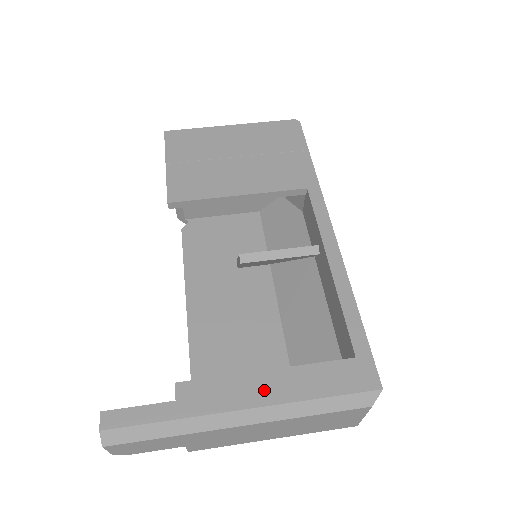
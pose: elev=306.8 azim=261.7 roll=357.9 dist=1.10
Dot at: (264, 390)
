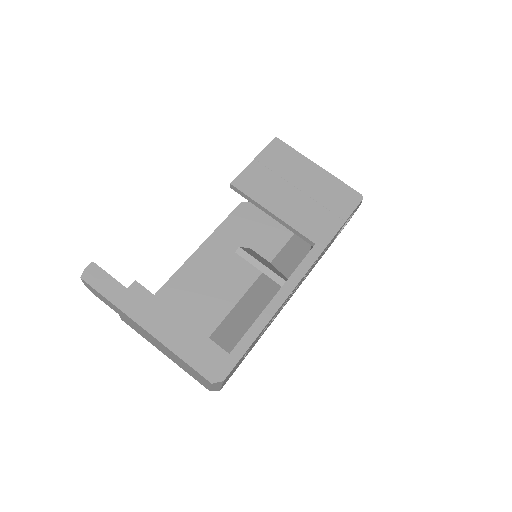
Dot at: (169, 324)
